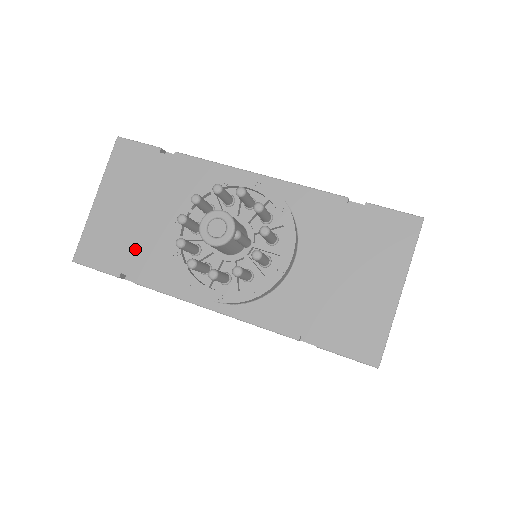
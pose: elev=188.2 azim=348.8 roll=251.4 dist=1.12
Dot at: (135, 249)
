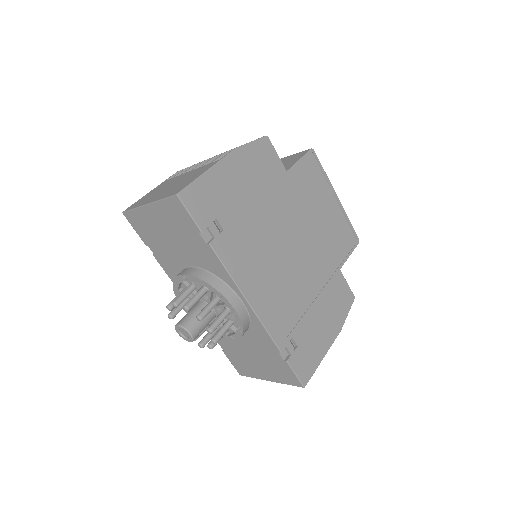
Dot at: (160, 248)
